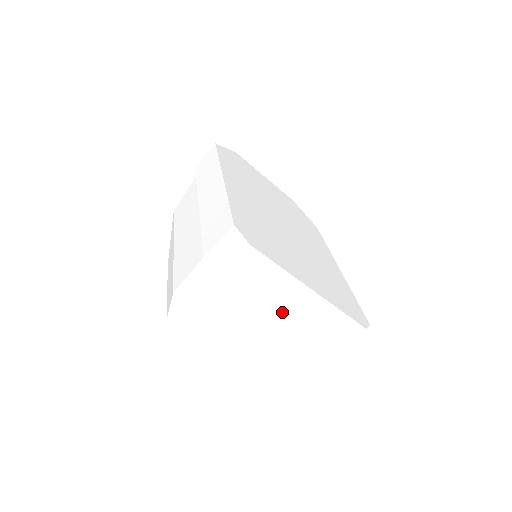
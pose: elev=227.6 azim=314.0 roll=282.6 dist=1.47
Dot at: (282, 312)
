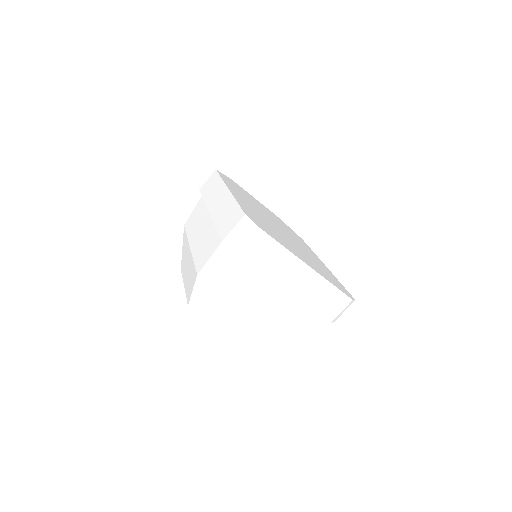
Dot at: (285, 286)
